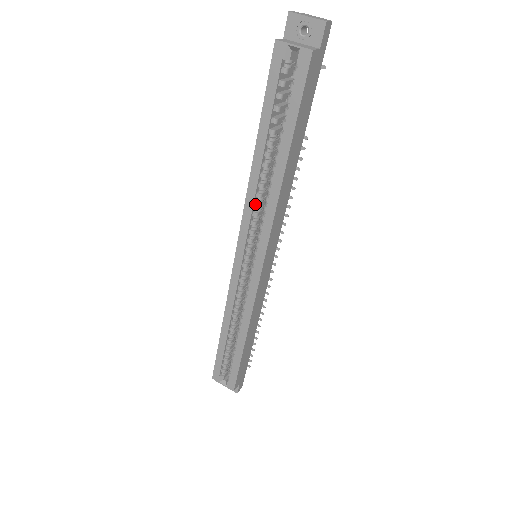
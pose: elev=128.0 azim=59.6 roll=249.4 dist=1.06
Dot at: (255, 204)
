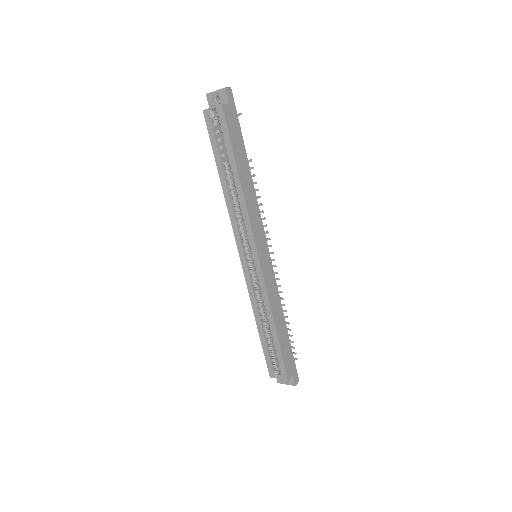
Dot at: (236, 215)
